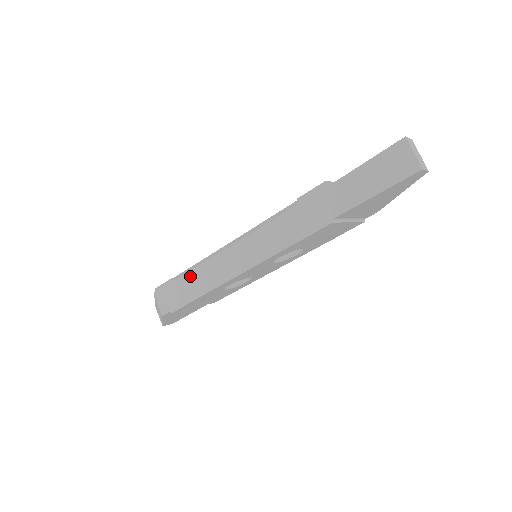
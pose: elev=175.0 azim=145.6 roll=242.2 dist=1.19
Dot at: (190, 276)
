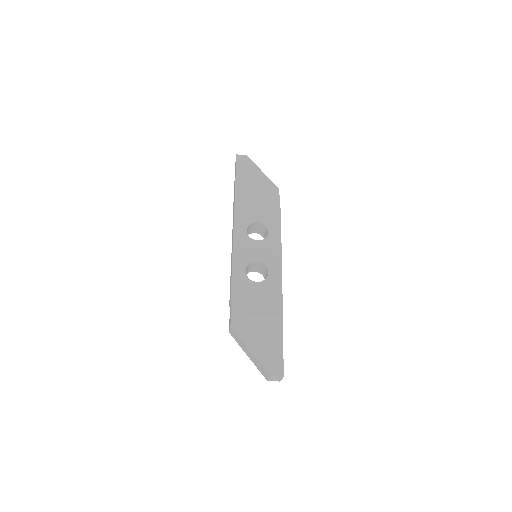
Dot at: occluded
